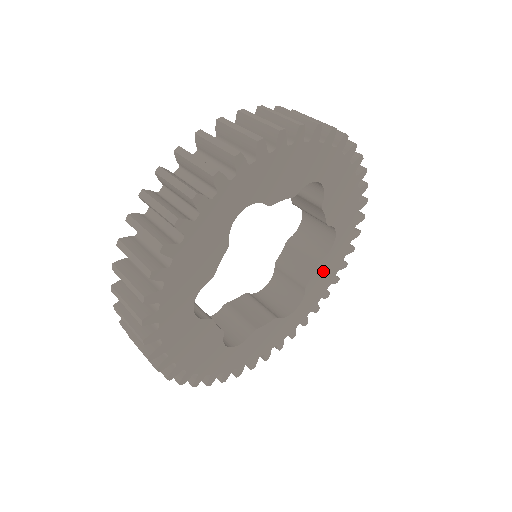
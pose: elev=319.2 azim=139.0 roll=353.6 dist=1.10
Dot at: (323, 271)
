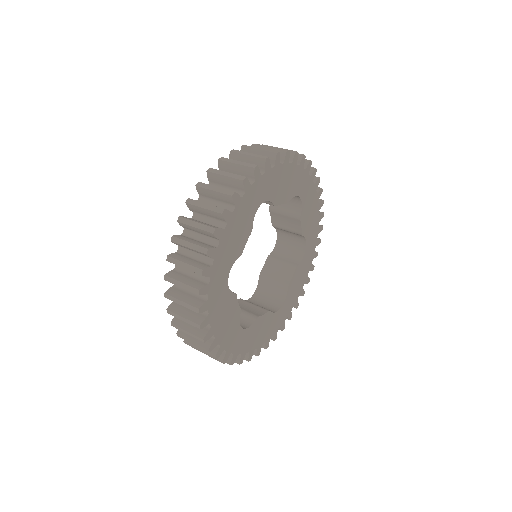
Dot at: (307, 215)
